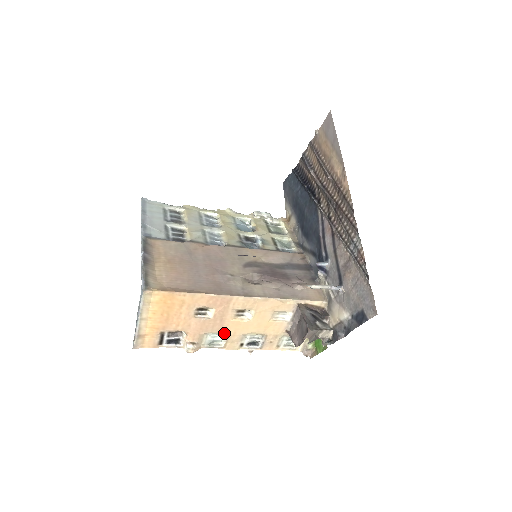
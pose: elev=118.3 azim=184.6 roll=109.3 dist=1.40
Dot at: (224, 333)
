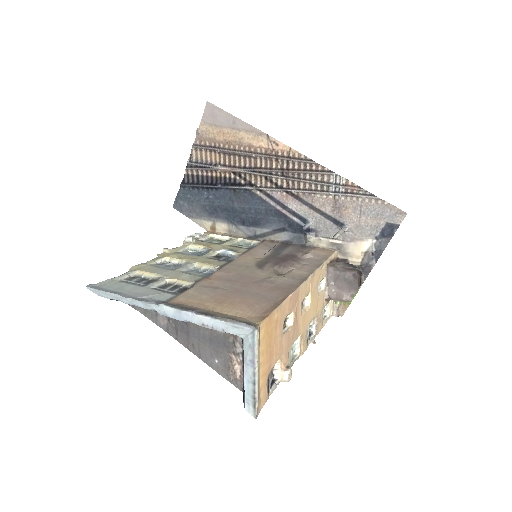
Dot at: (298, 337)
